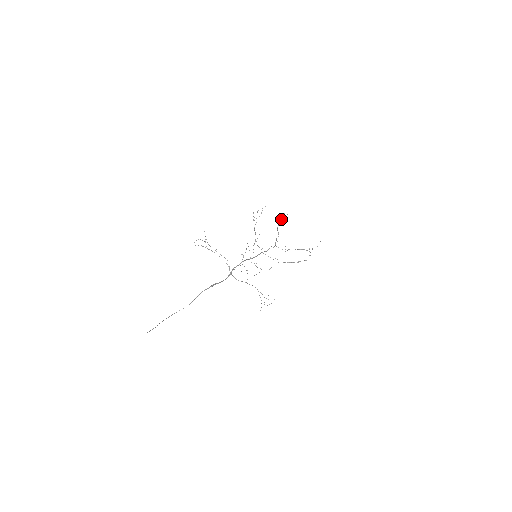
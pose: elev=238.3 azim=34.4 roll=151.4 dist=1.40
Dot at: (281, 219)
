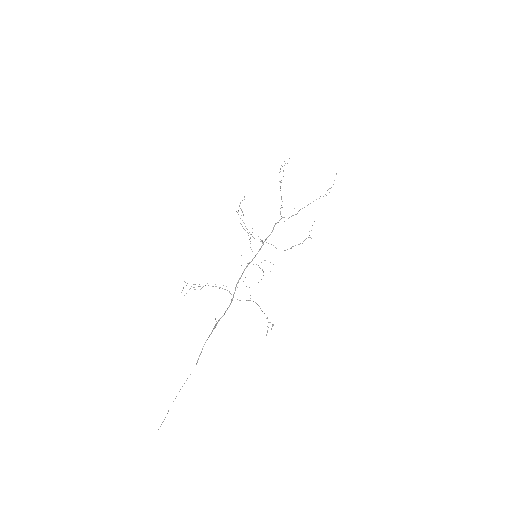
Dot at: (283, 171)
